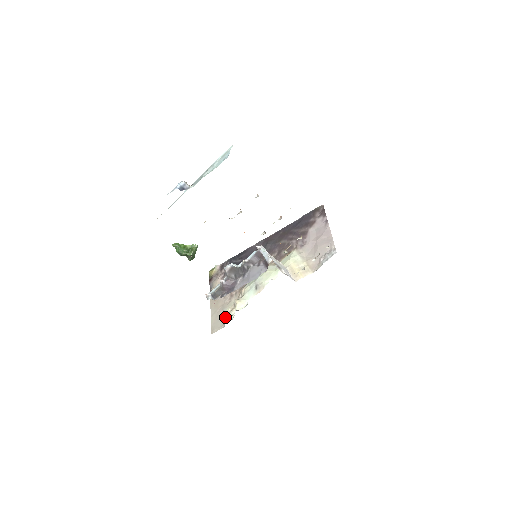
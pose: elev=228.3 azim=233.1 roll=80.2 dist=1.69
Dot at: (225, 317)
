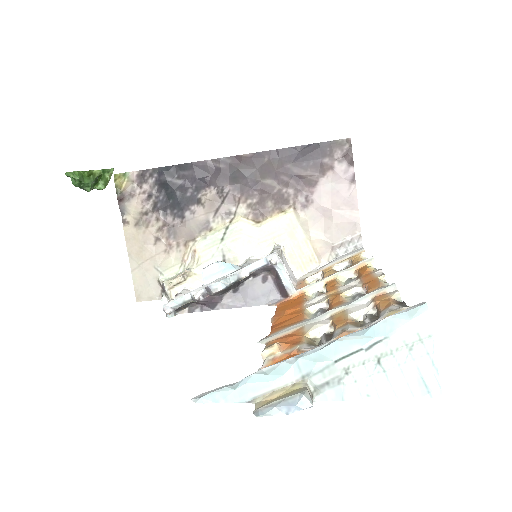
Dot at: (166, 291)
